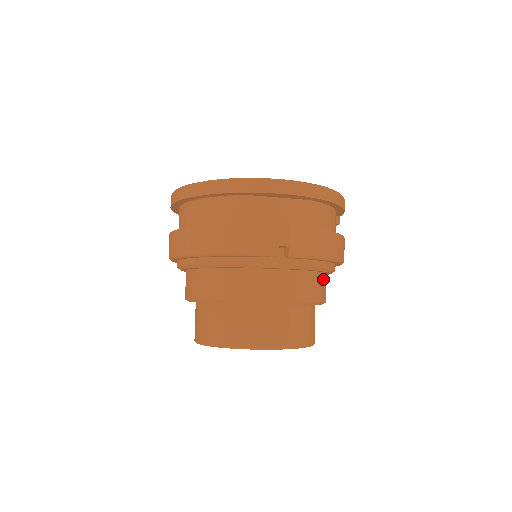
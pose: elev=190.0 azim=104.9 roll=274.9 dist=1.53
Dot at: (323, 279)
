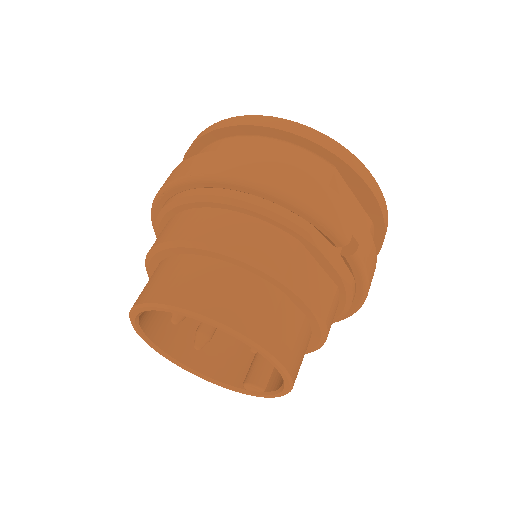
Dot at: occluded
